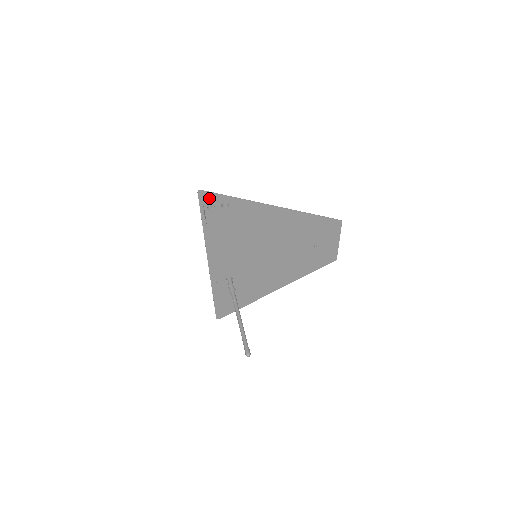
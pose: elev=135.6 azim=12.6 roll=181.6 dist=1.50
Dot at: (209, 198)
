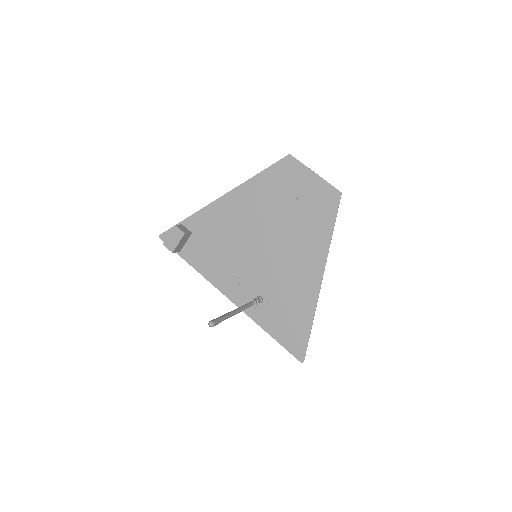
Dot at: occluded
